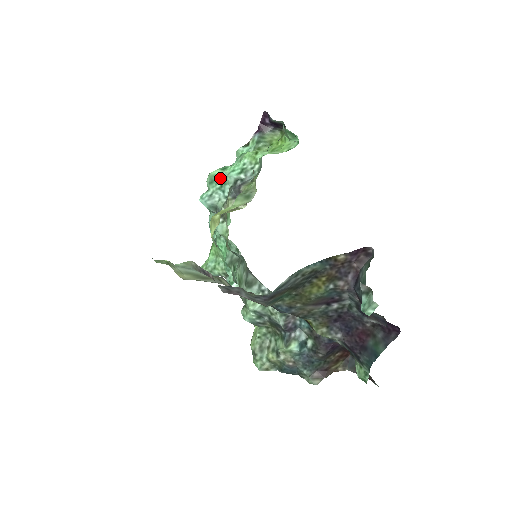
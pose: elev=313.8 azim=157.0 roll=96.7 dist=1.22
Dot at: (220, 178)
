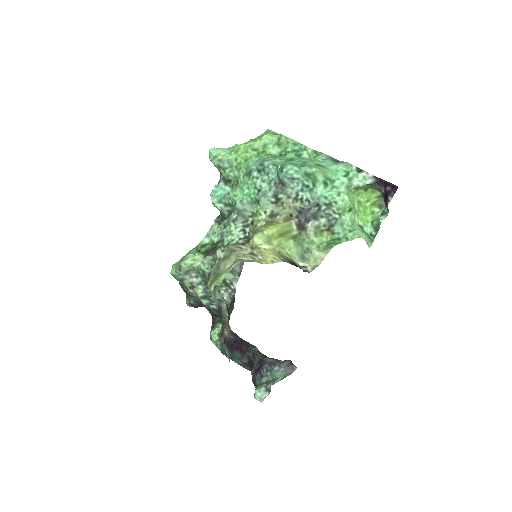
Dot at: (314, 184)
